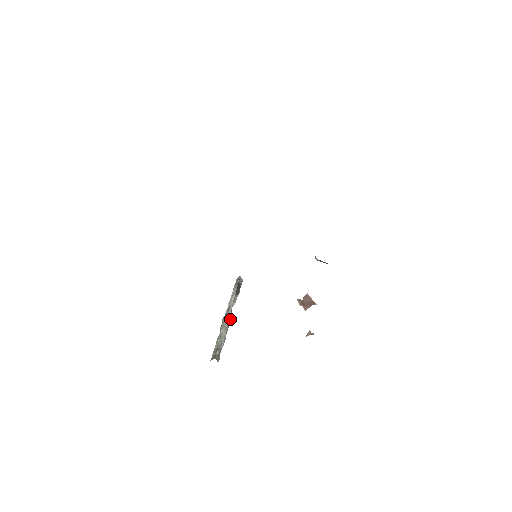
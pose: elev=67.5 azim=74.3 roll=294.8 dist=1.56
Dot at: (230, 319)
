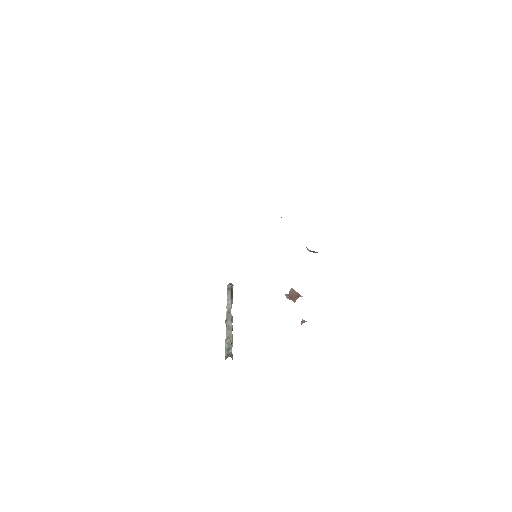
Dot at: (232, 321)
